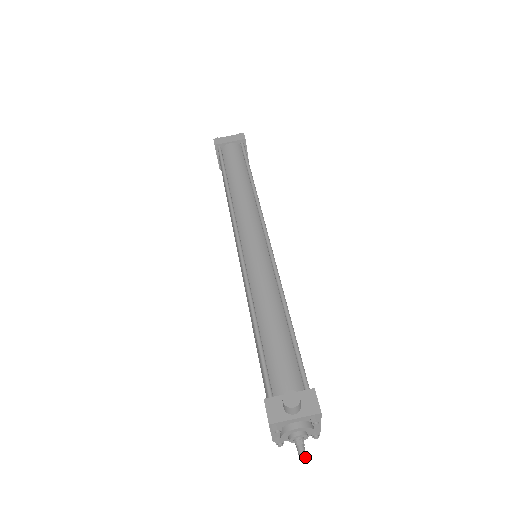
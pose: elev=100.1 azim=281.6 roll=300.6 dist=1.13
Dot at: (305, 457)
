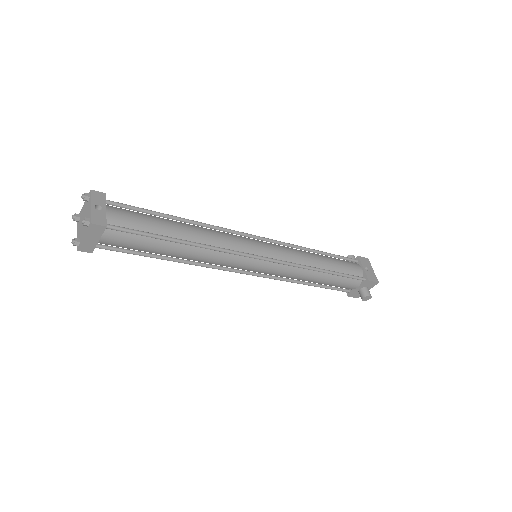
Dot at: occluded
